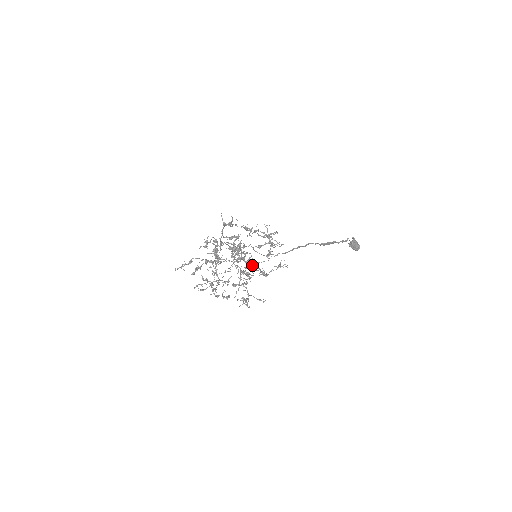
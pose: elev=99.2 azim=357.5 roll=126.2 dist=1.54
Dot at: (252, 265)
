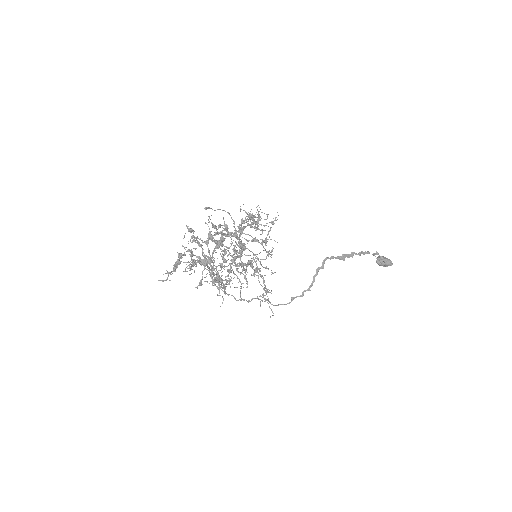
Dot at: (239, 228)
